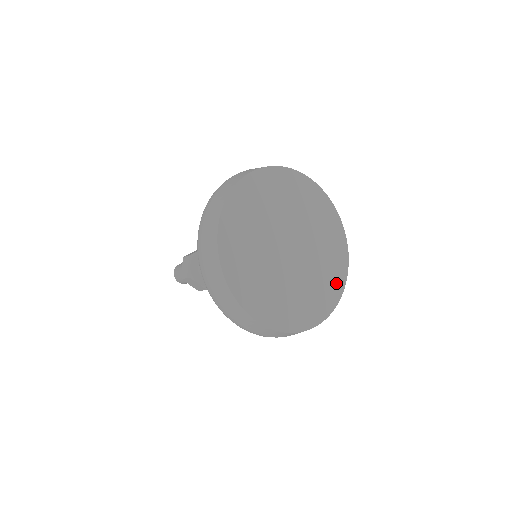
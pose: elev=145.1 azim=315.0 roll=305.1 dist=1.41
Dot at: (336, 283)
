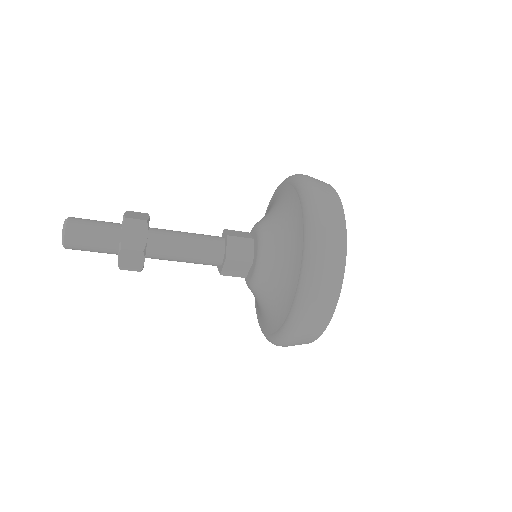
Dot at: occluded
